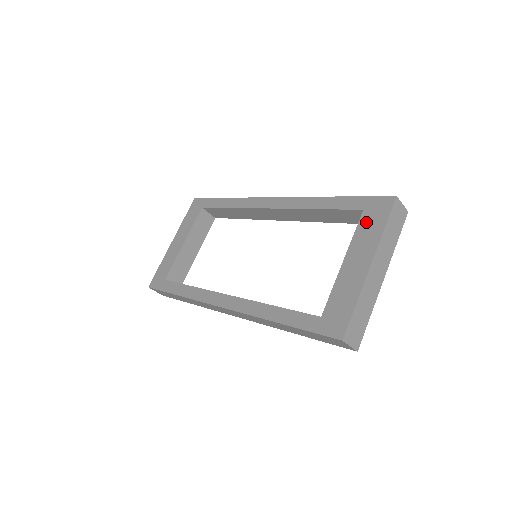
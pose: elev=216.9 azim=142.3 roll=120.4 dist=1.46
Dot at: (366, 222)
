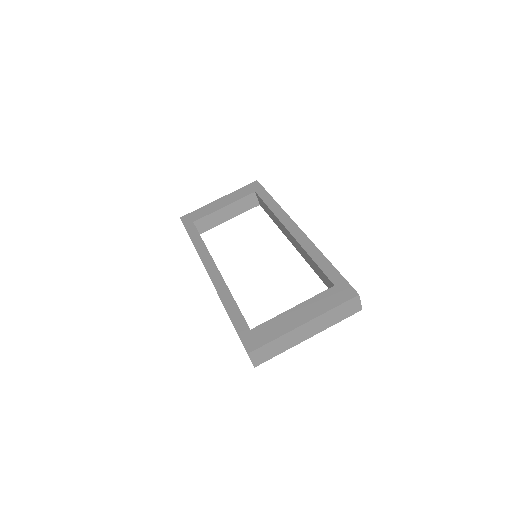
Dot at: (328, 295)
